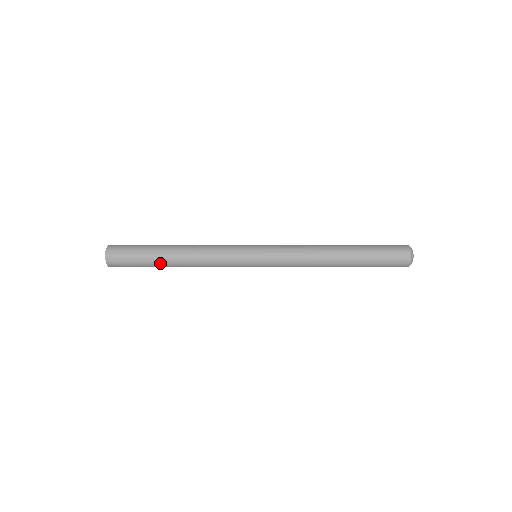
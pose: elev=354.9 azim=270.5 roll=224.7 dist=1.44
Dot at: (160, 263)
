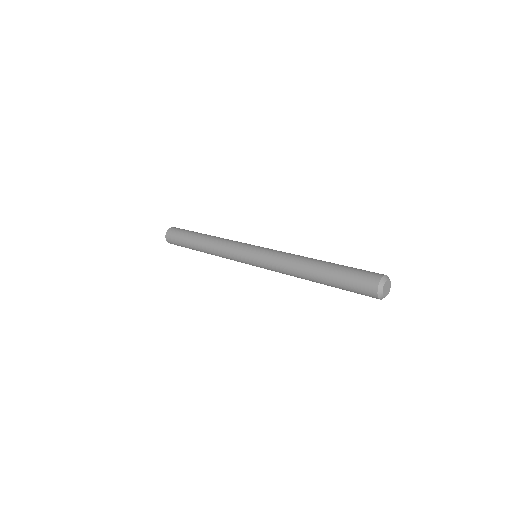
Dot at: (193, 241)
